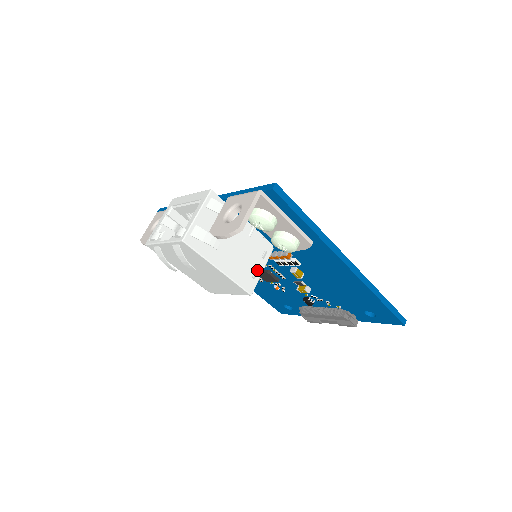
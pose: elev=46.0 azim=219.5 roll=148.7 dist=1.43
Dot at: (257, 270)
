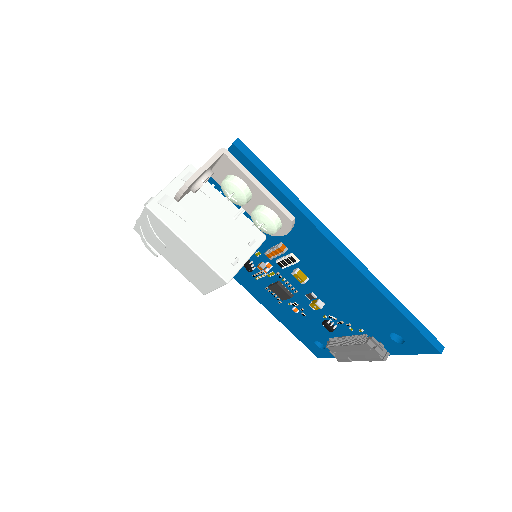
Dot at: (239, 257)
